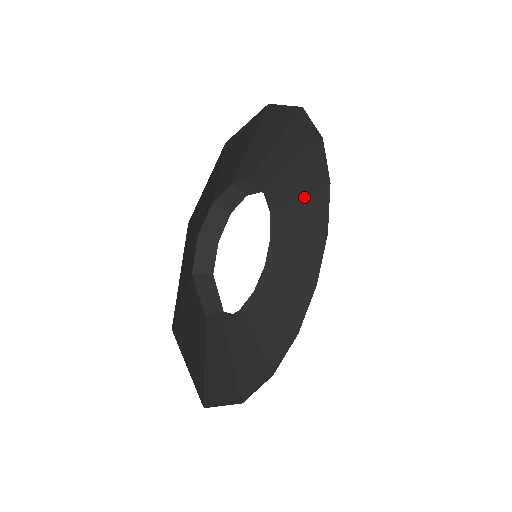
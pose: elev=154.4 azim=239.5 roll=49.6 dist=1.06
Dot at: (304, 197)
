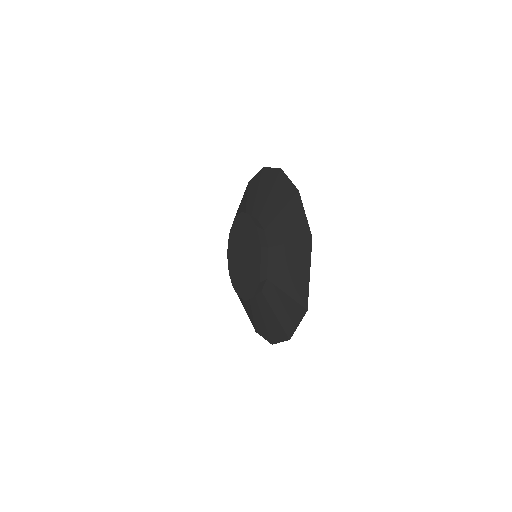
Dot at: occluded
